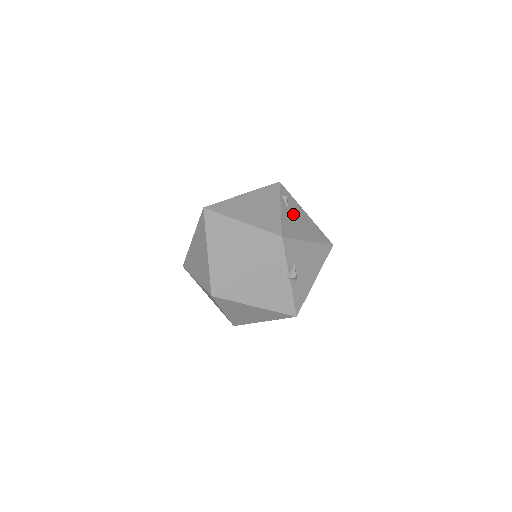
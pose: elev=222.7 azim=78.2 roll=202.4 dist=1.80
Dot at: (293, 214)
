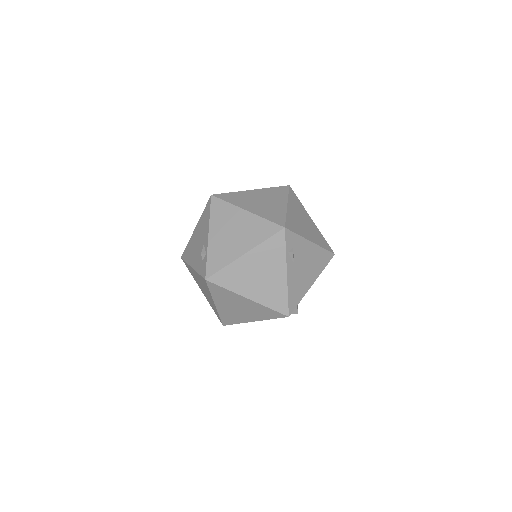
Dot at: (299, 266)
